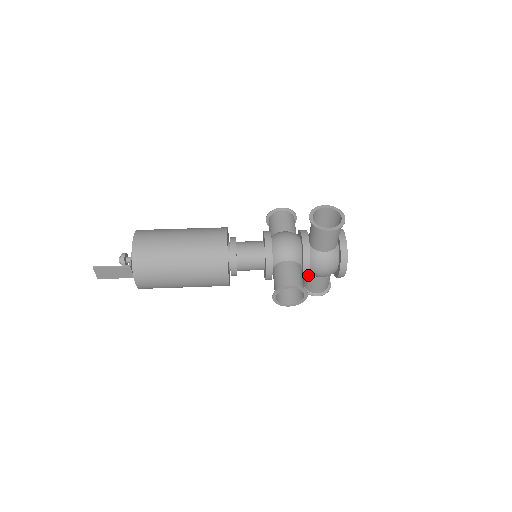
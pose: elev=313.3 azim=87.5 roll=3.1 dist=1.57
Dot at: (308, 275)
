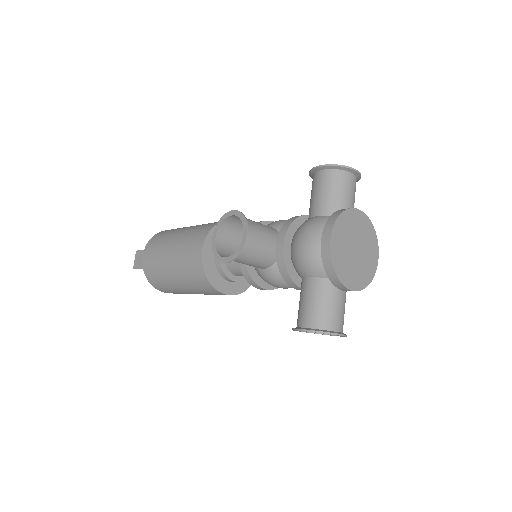
Dot at: (283, 249)
